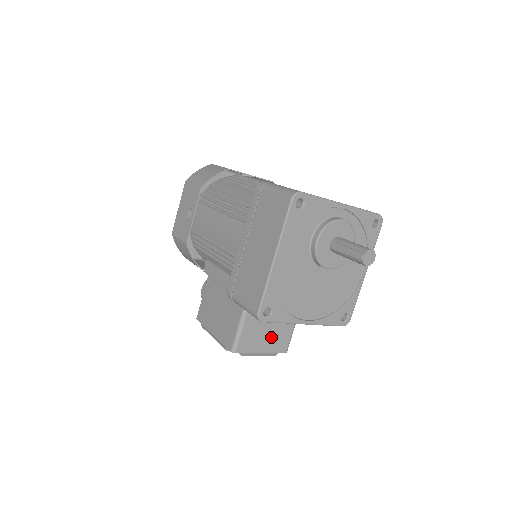
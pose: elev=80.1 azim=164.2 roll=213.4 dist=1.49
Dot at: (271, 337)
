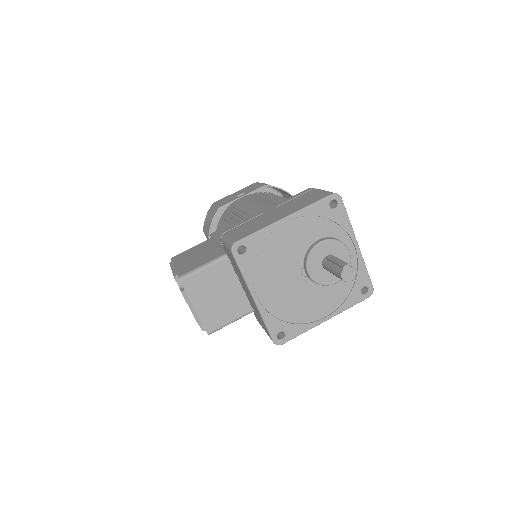
Dot at: (213, 305)
